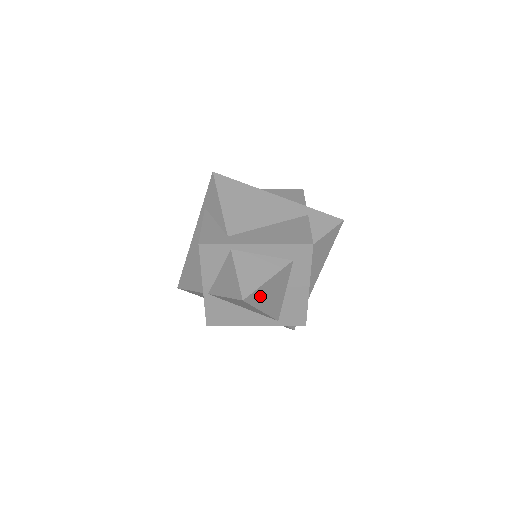
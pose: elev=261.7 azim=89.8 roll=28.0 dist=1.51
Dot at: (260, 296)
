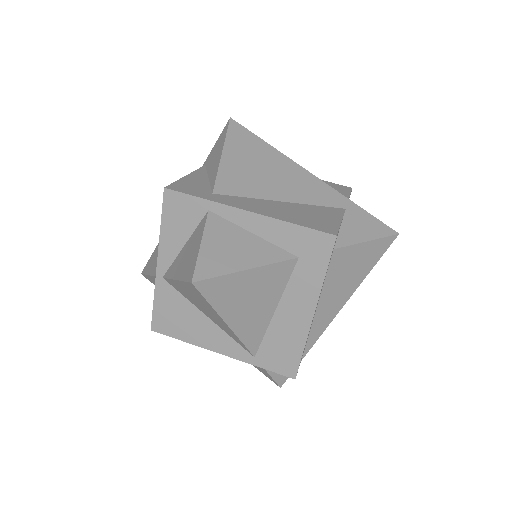
Dot at: (227, 293)
